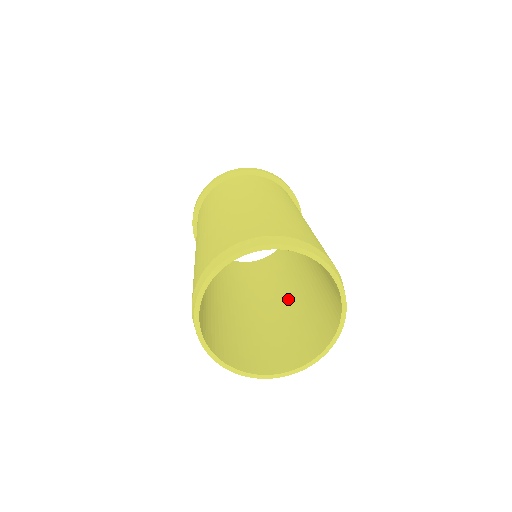
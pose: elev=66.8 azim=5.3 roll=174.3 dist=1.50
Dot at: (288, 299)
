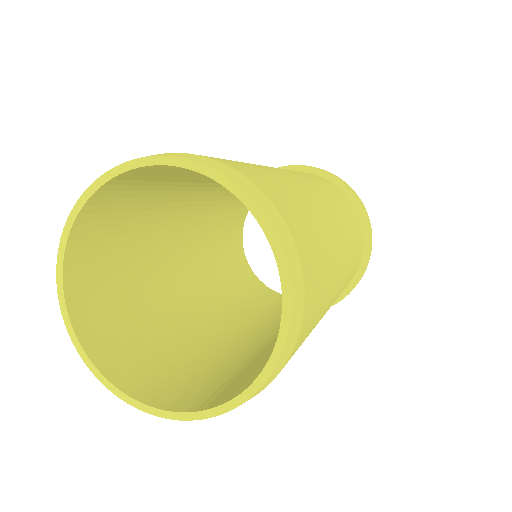
Dot at: occluded
